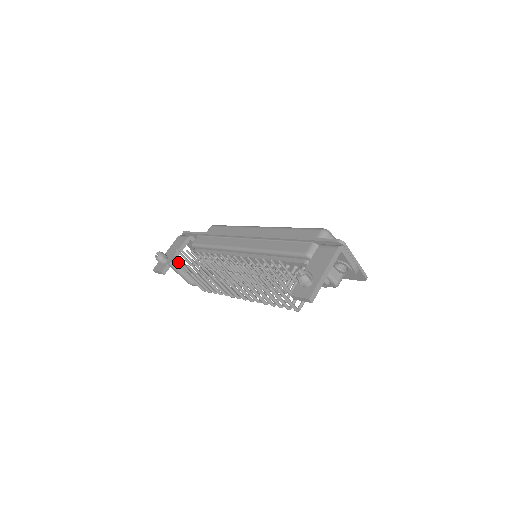
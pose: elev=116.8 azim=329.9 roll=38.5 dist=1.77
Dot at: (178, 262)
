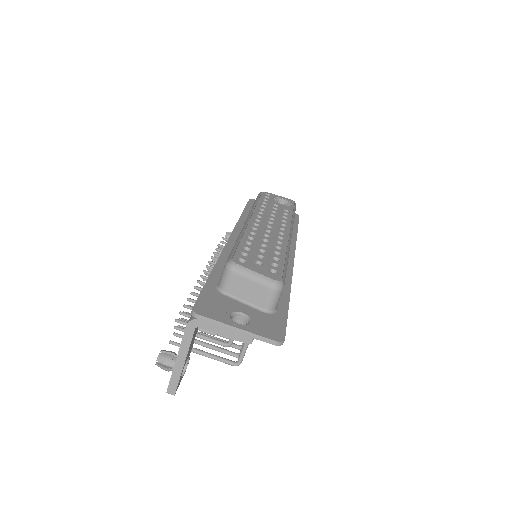
Dot at: occluded
